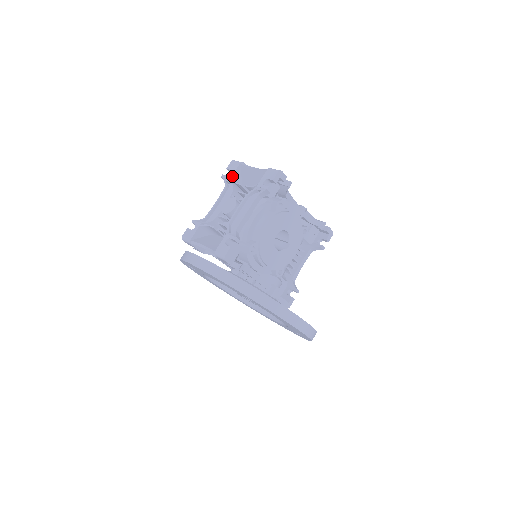
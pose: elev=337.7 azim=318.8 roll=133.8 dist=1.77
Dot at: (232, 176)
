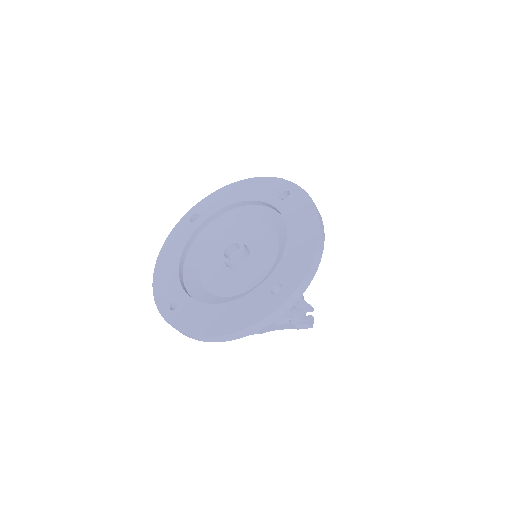
Dot at: occluded
